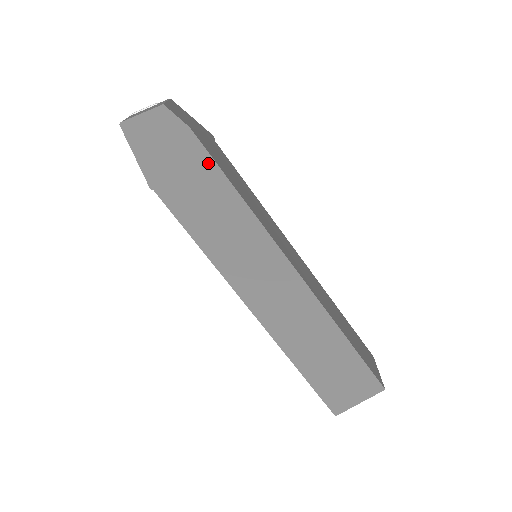
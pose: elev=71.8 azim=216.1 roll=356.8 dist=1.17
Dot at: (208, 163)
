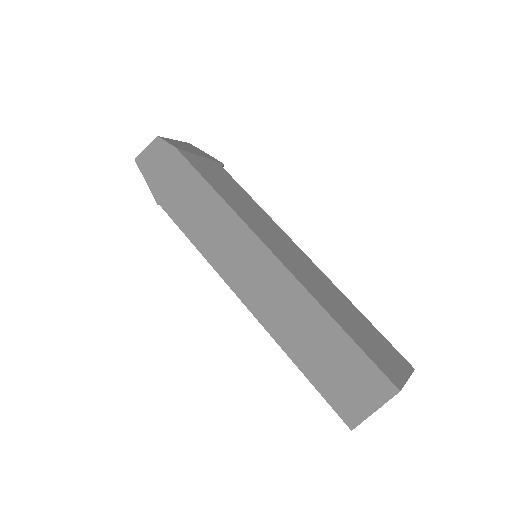
Dot at: (191, 172)
